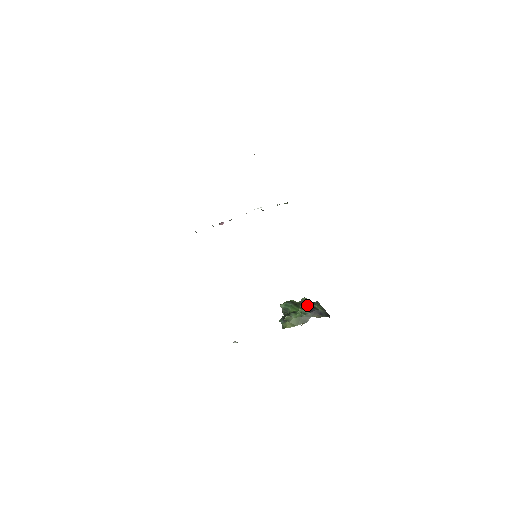
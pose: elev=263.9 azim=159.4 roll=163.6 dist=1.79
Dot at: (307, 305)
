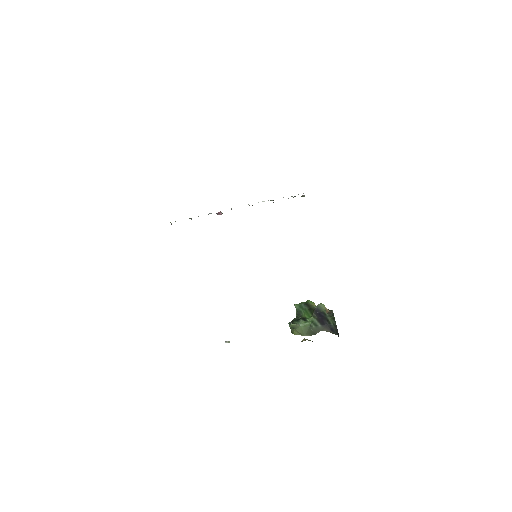
Dot at: (321, 314)
